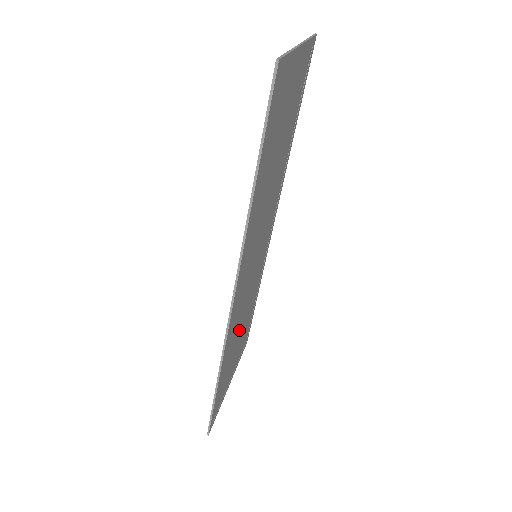
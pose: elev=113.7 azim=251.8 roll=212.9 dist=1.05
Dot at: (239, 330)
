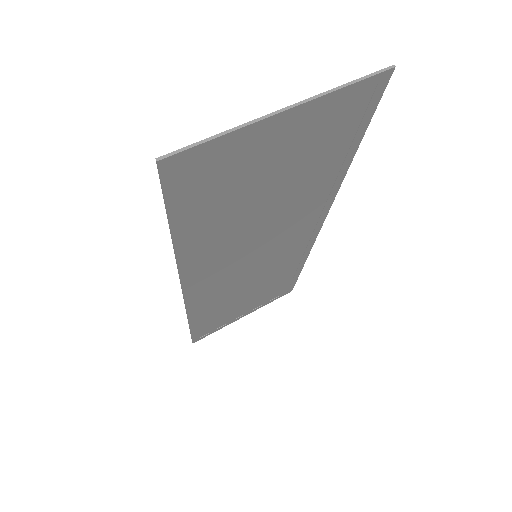
Dot at: (241, 294)
